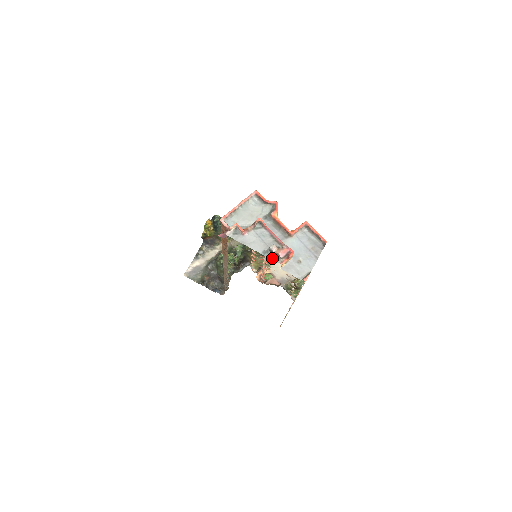
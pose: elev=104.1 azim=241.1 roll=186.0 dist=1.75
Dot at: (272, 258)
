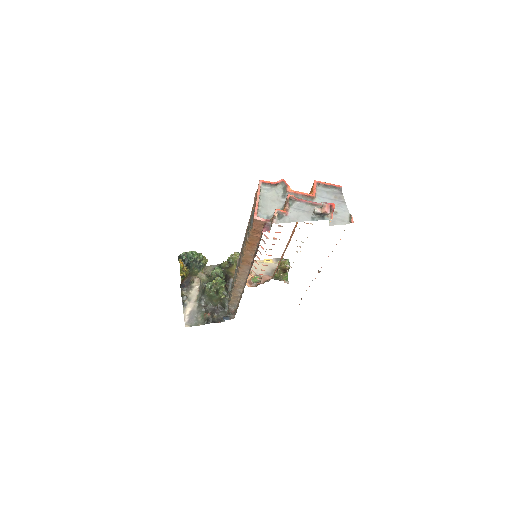
Dot at: (322, 219)
